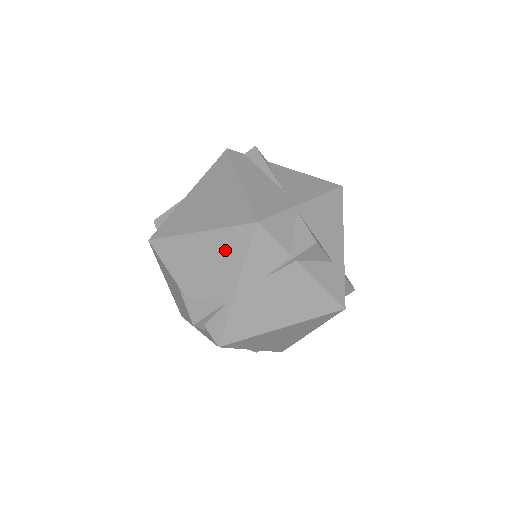
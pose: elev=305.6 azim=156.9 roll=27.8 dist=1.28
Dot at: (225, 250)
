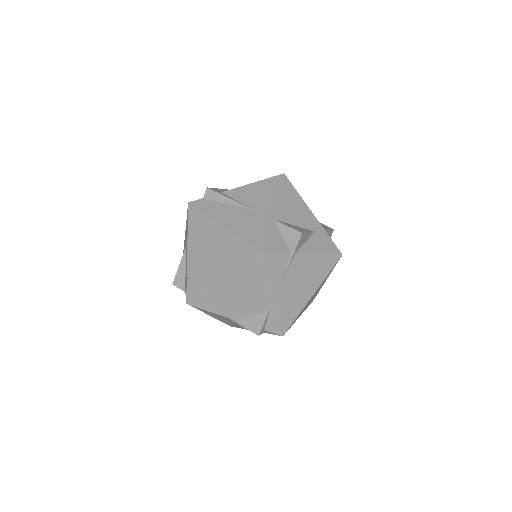
Dot at: (247, 279)
